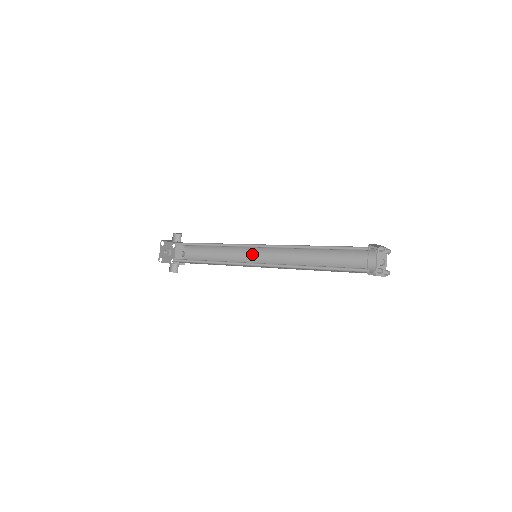
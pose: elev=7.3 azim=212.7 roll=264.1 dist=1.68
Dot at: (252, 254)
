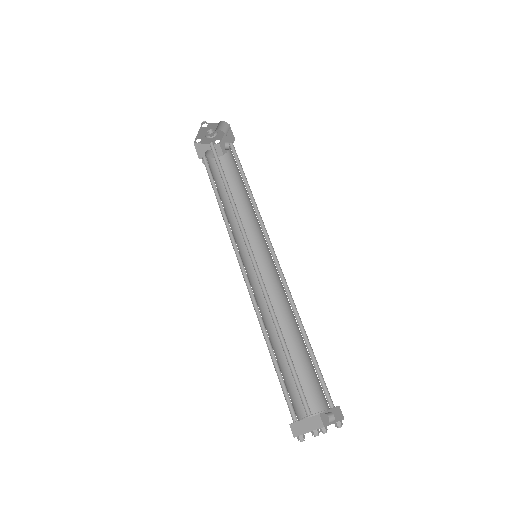
Dot at: (264, 240)
